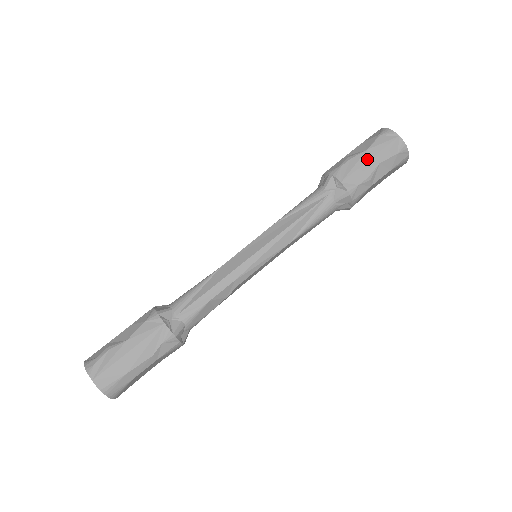
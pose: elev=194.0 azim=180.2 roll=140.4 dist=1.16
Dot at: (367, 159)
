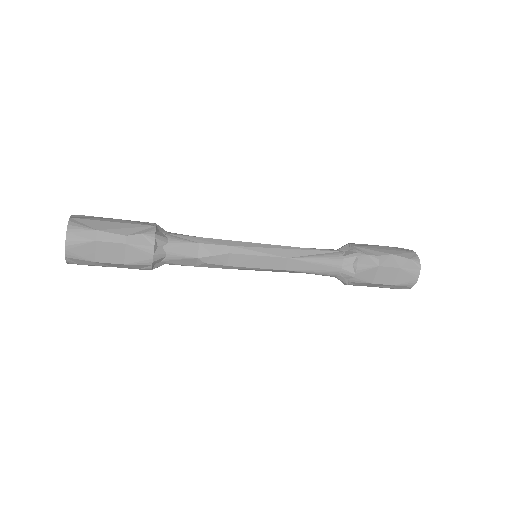
Dot at: (382, 248)
